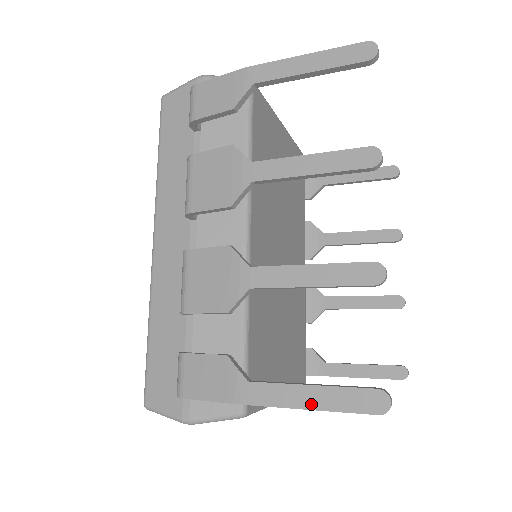
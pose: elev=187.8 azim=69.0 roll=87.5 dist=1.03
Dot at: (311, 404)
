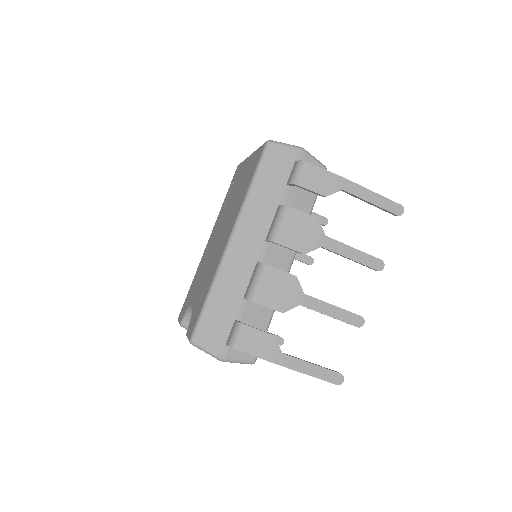
Dot at: (310, 373)
